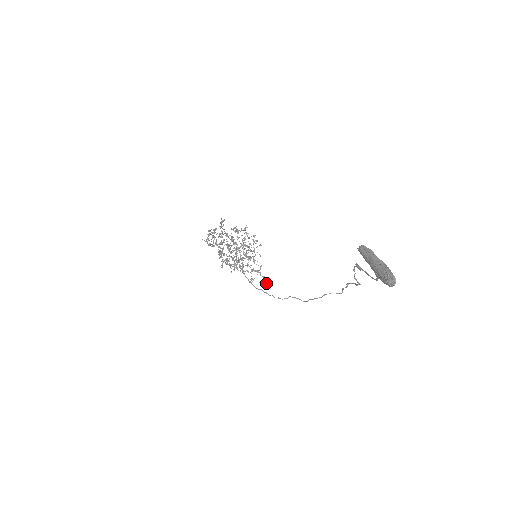
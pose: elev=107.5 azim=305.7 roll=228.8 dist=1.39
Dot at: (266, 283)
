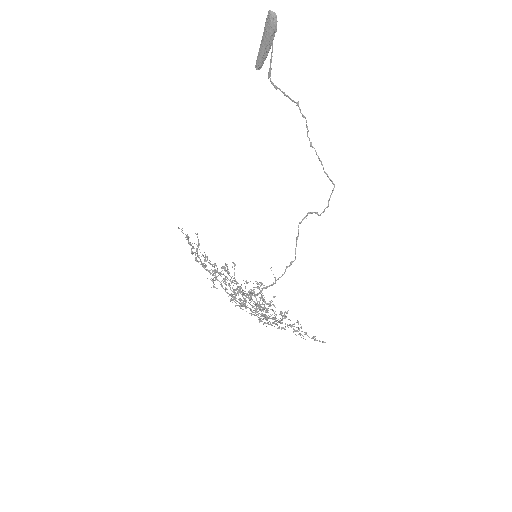
Dot at: (323, 341)
